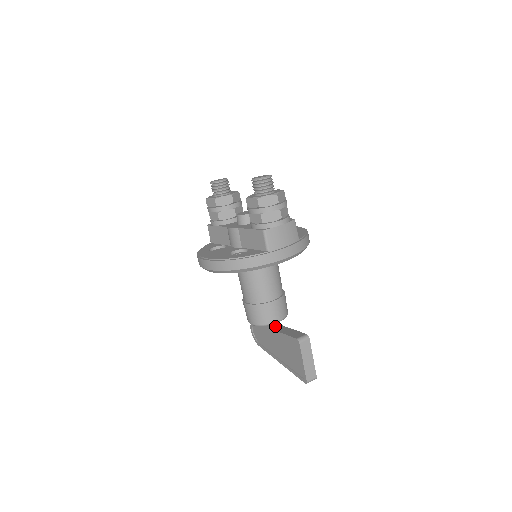
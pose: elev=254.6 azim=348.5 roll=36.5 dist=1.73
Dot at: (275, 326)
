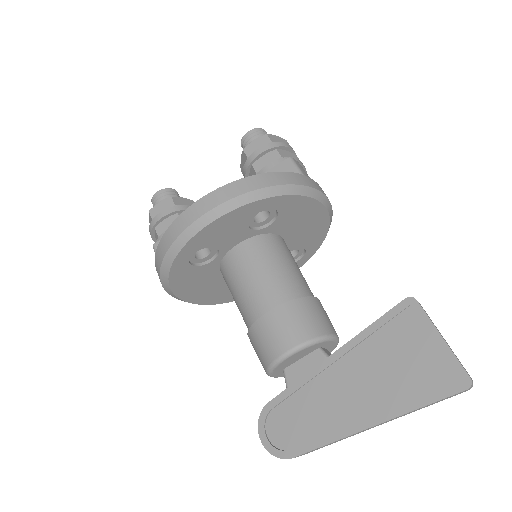
Dot at: occluded
